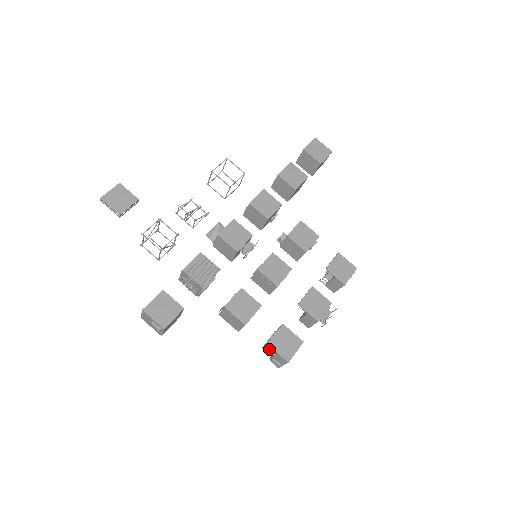
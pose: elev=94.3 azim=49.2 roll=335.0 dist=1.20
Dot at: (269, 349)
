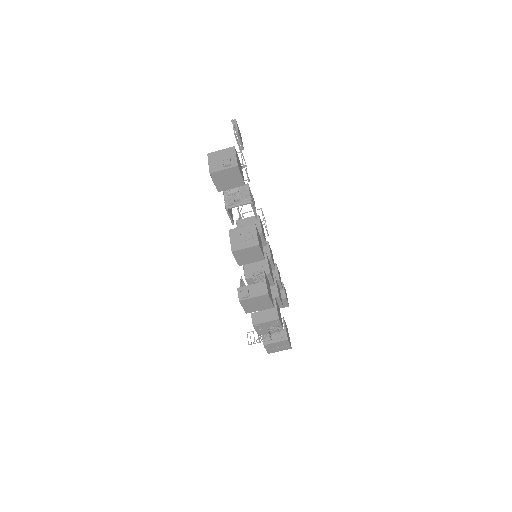
Dot at: (256, 276)
